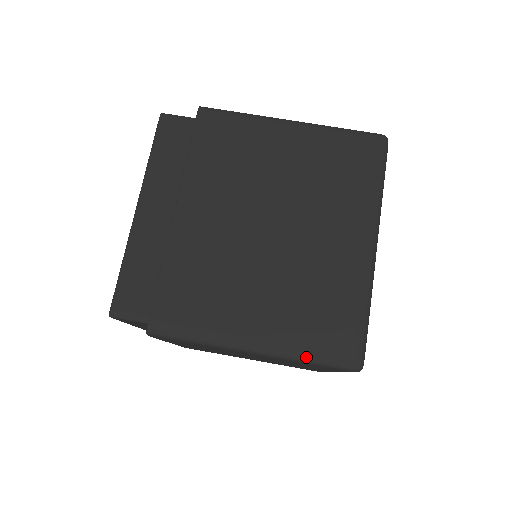
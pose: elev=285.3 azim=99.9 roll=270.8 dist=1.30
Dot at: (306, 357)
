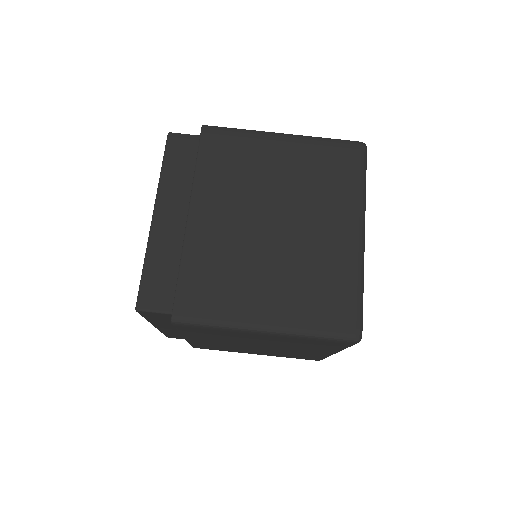
Dot at: (313, 332)
